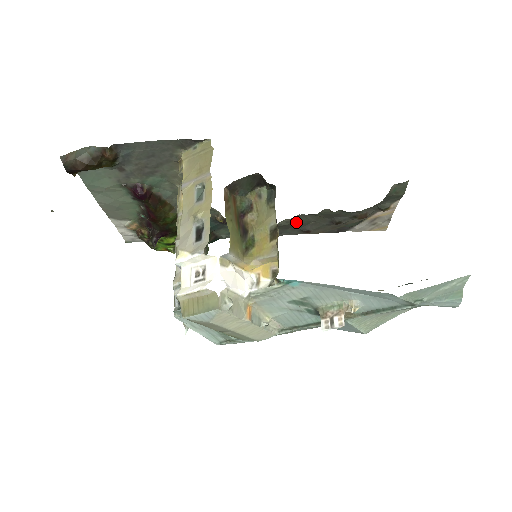
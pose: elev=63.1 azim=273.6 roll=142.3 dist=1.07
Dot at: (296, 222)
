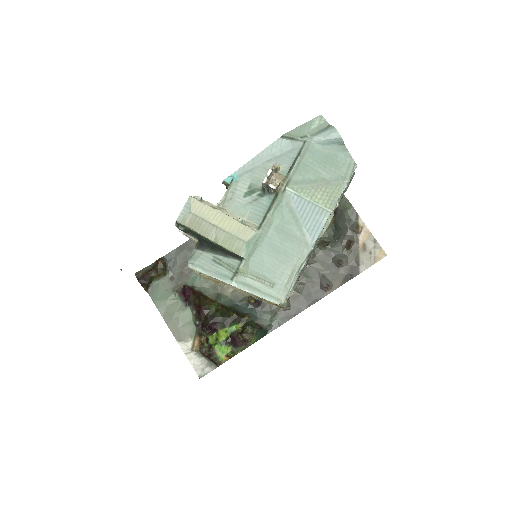
Dot at: (310, 279)
